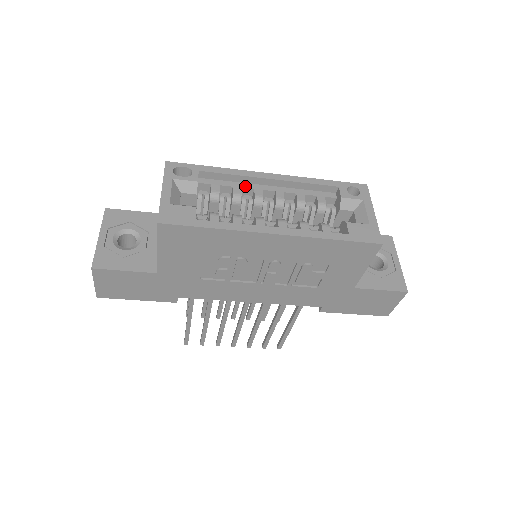
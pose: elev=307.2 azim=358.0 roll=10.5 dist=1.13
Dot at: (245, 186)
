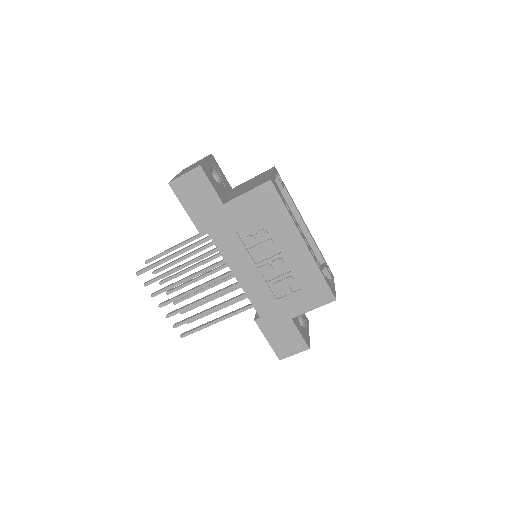
Dot at: (293, 216)
